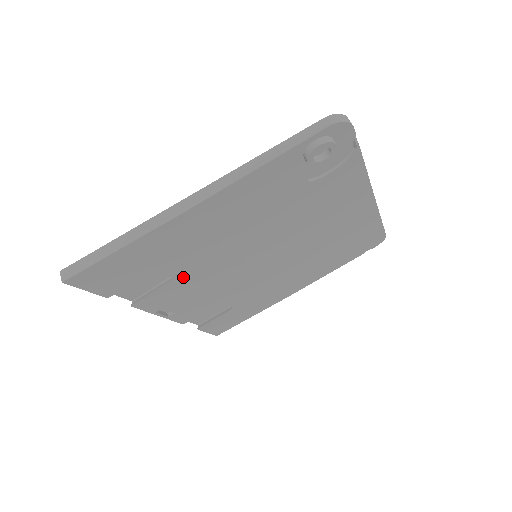
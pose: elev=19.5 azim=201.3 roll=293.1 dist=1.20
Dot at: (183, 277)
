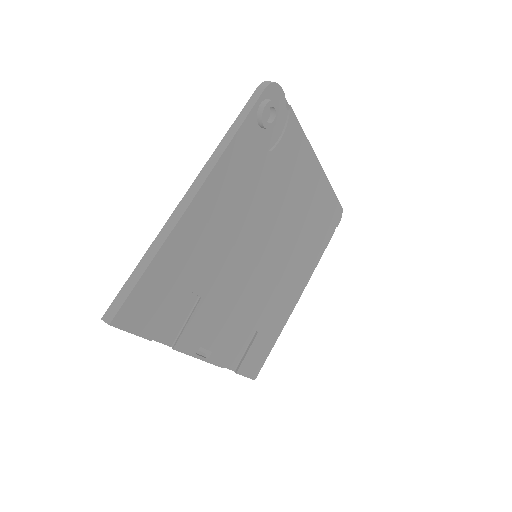
Dot at: (207, 294)
